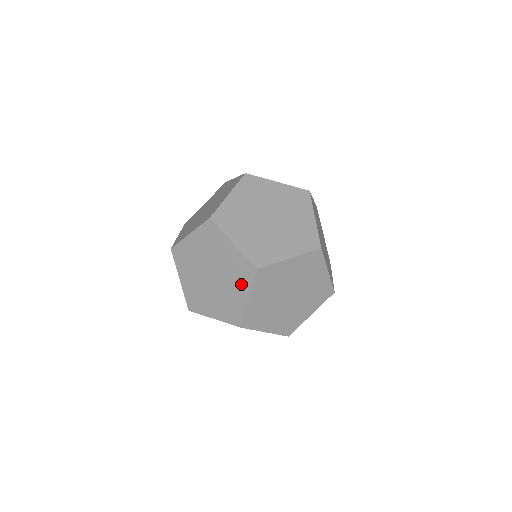
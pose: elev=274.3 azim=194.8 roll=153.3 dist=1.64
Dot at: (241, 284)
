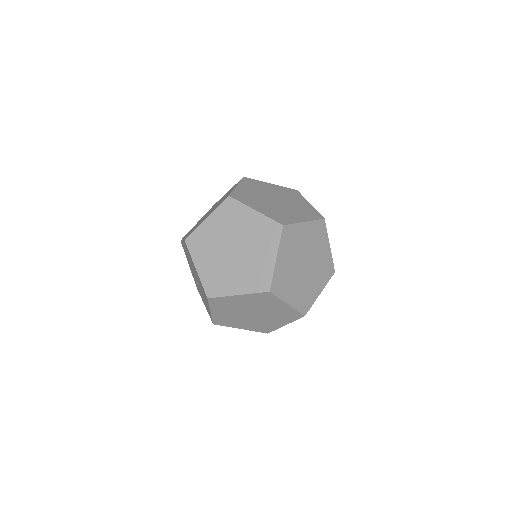
Dot at: (283, 320)
